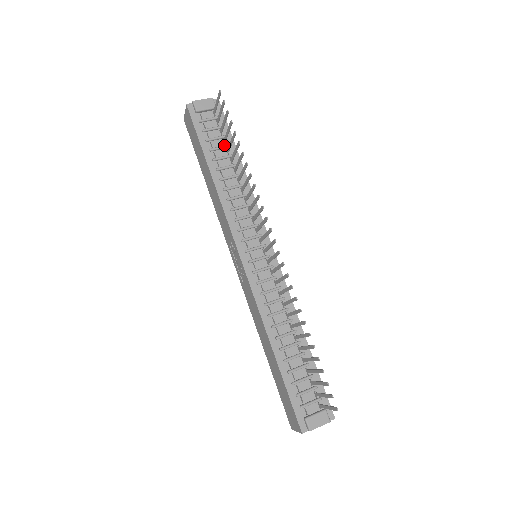
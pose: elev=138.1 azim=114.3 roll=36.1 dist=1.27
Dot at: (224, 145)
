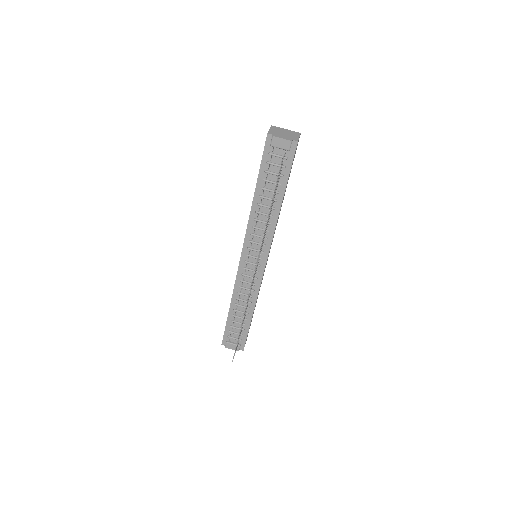
Dot at: occluded
